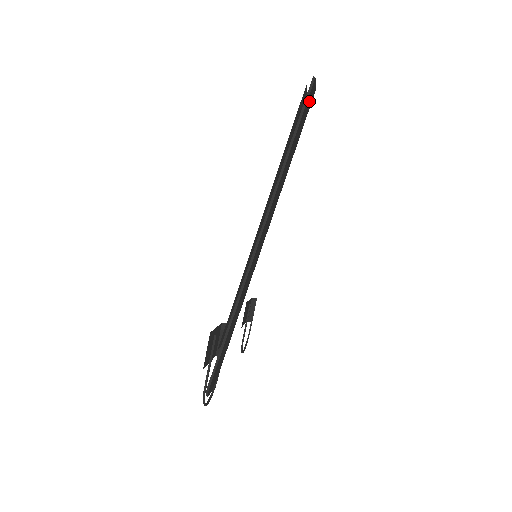
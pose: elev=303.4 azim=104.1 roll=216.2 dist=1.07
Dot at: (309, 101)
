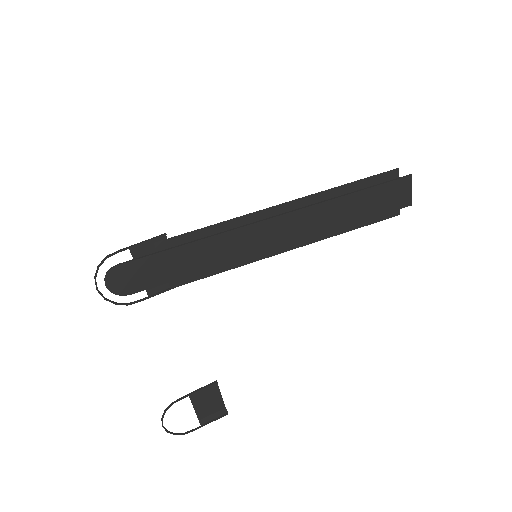
Dot at: (397, 194)
